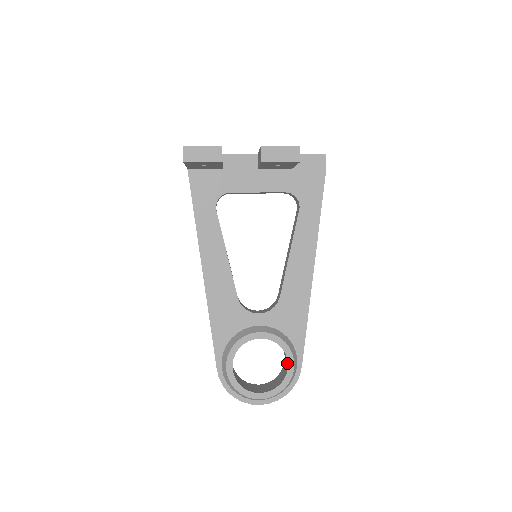
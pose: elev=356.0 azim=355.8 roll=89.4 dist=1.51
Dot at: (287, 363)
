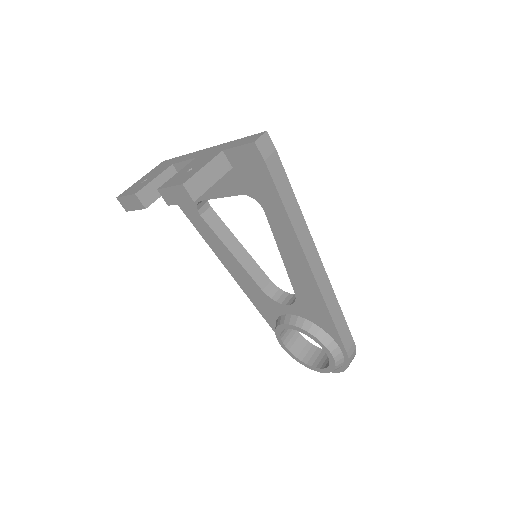
Dot at: (326, 351)
